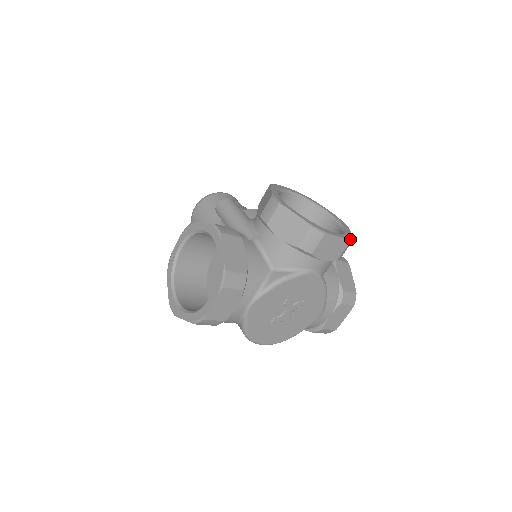
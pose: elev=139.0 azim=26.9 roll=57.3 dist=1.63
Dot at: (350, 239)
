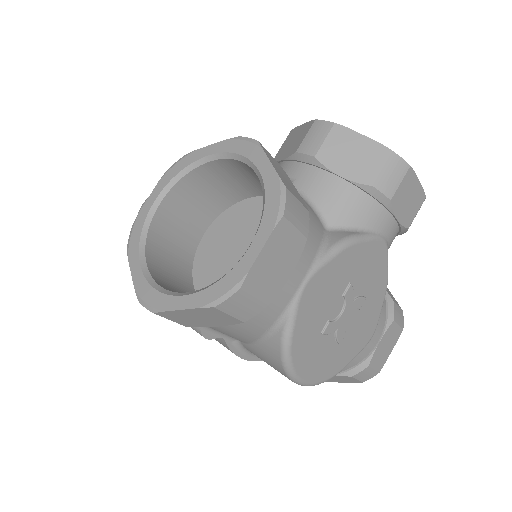
Dot at: (423, 196)
